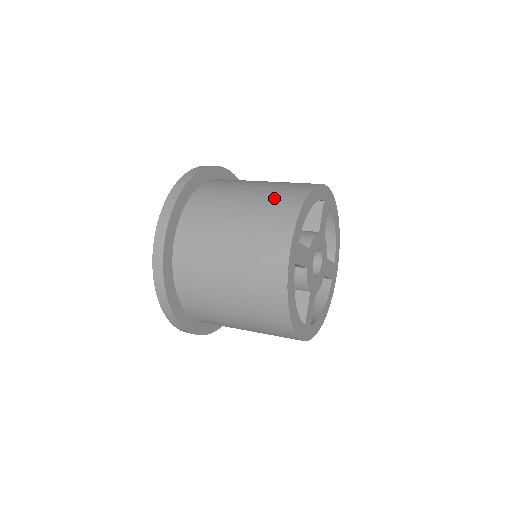
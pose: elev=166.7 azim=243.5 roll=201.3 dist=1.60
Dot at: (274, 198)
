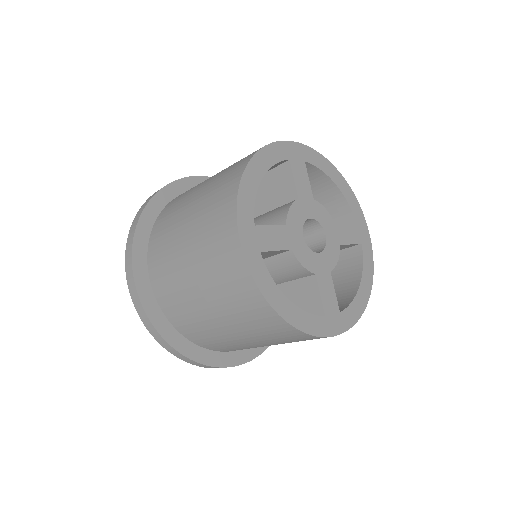
Dot at: occluded
